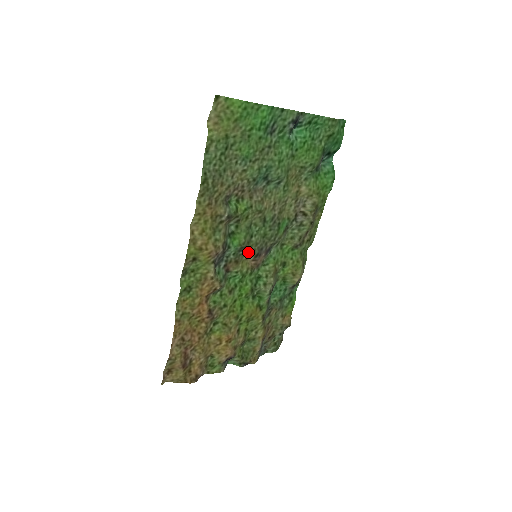
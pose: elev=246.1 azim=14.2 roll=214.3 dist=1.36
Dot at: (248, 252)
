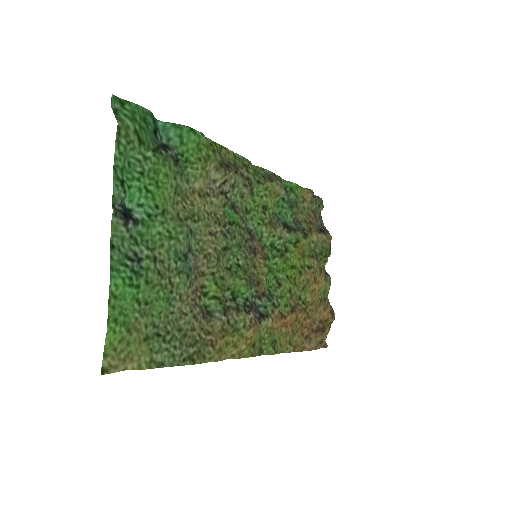
Dot at: (251, 268)
